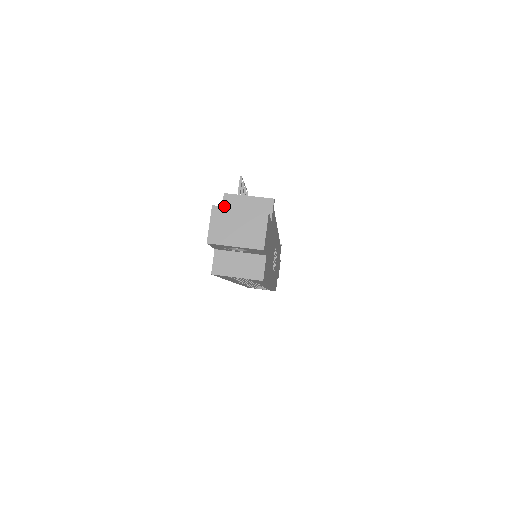
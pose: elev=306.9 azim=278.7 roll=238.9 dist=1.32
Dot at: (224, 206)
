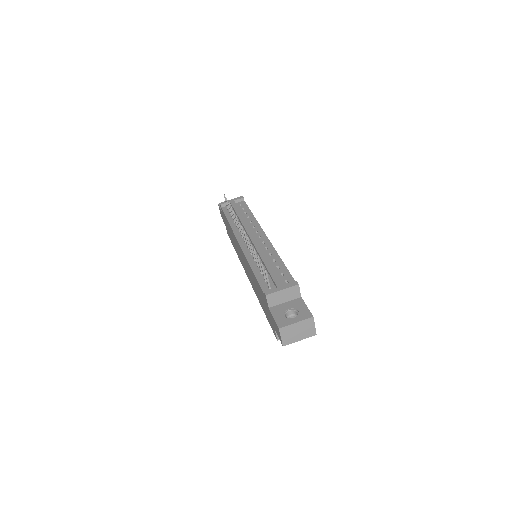
Dot at: (269, 302)
